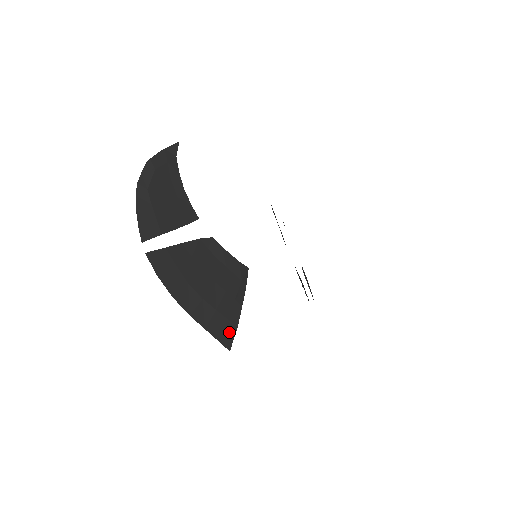
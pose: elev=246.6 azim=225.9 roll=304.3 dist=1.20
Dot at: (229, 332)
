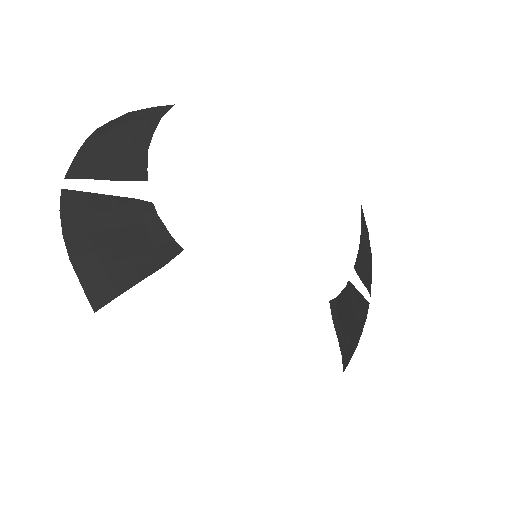
Dot at: (105, 295)
